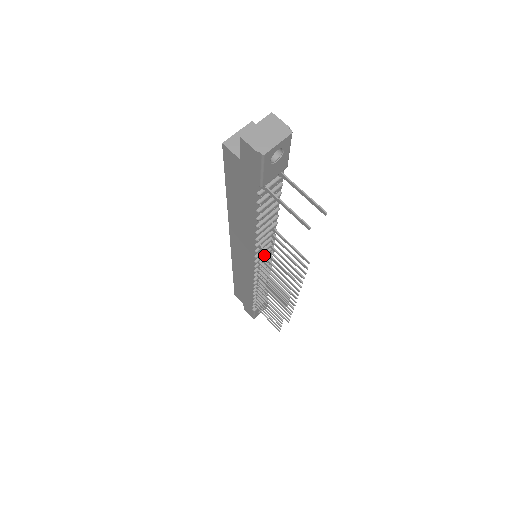
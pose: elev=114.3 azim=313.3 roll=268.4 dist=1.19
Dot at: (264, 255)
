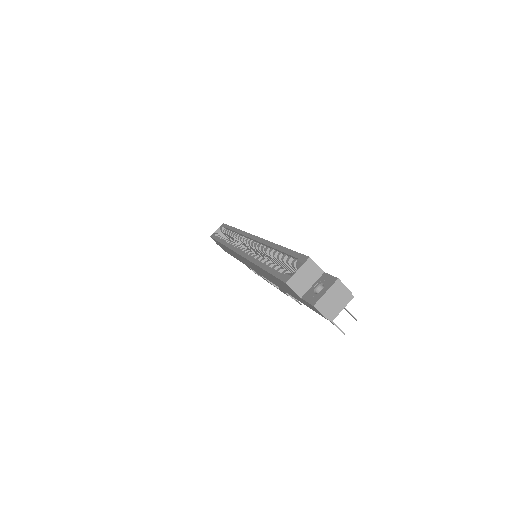
Dot at: occluded
